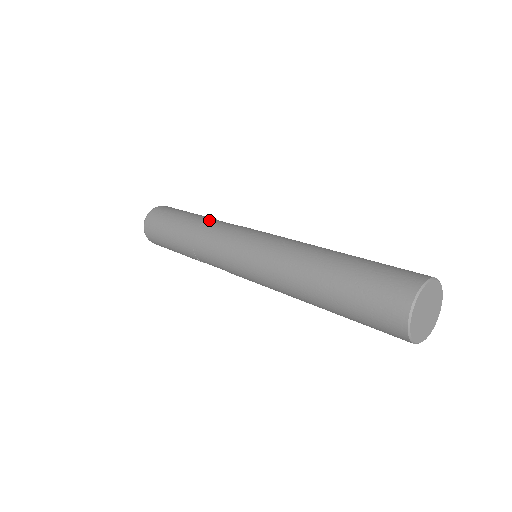
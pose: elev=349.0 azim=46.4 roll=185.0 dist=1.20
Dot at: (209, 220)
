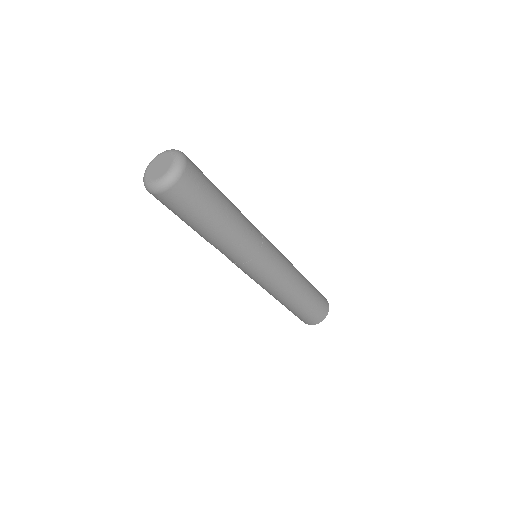
Dot at: (243, 220)
